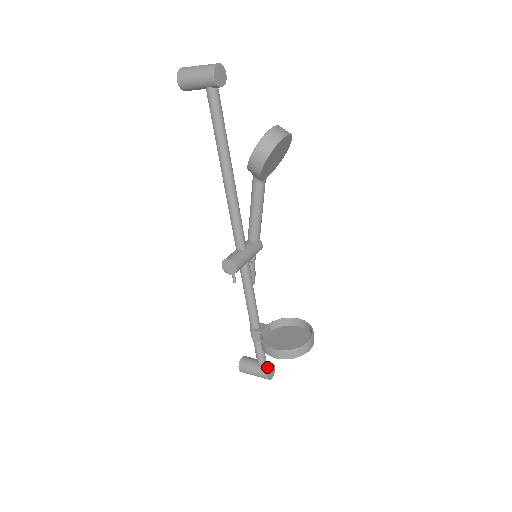
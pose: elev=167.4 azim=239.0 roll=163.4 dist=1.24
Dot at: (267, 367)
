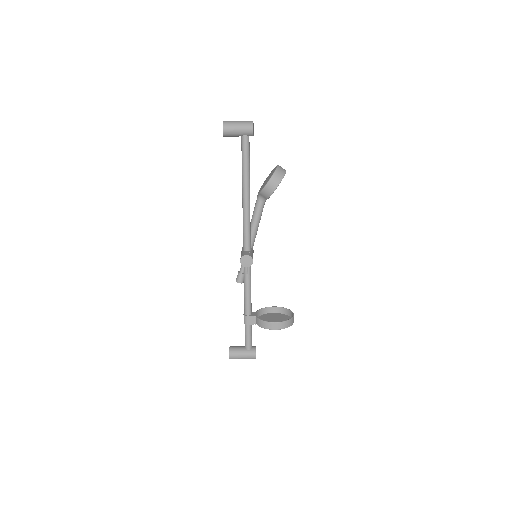
Dot at: (254, 348)
